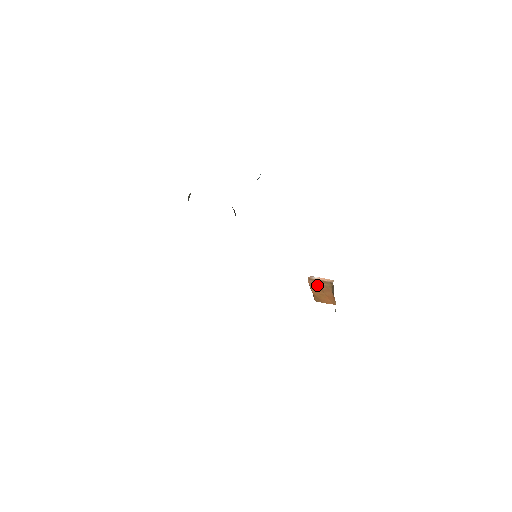
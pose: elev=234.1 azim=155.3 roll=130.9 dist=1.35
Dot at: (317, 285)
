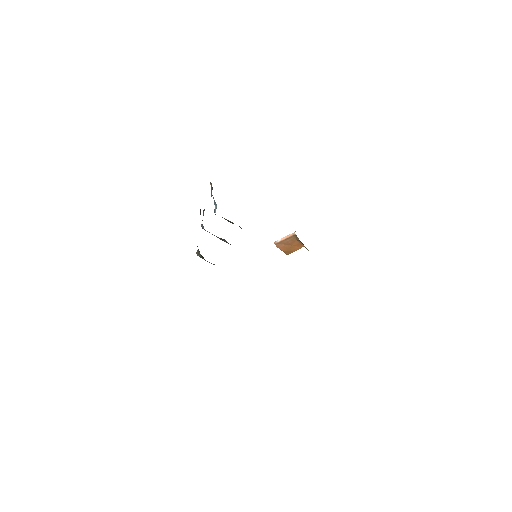
Dot at: (284, 244)
